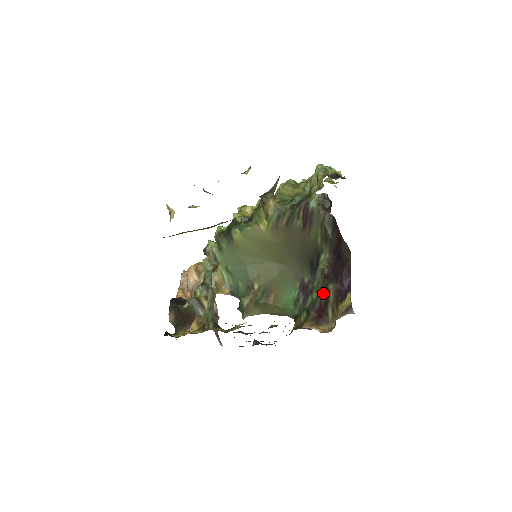
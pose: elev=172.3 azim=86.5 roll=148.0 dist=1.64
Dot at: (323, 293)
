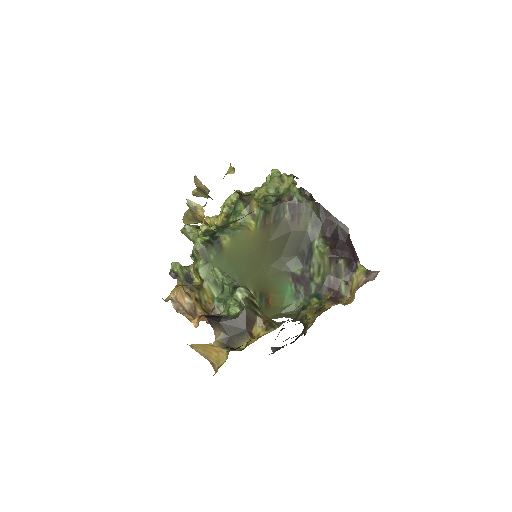
Dot at: (331, 272)
